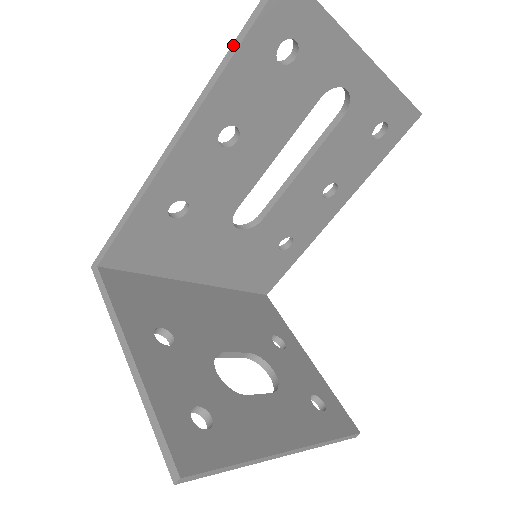
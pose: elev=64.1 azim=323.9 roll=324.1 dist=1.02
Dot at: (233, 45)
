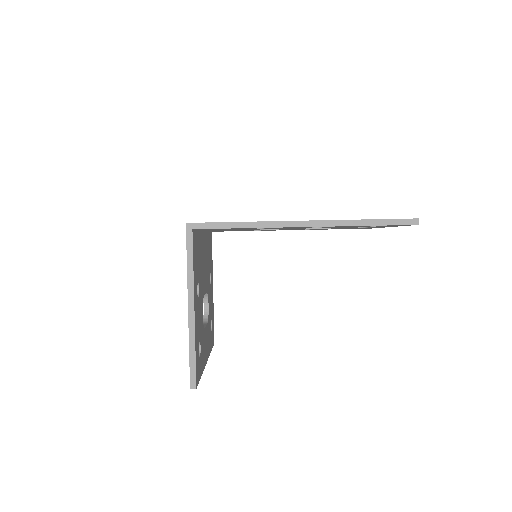
Dot at: (371, 220)
